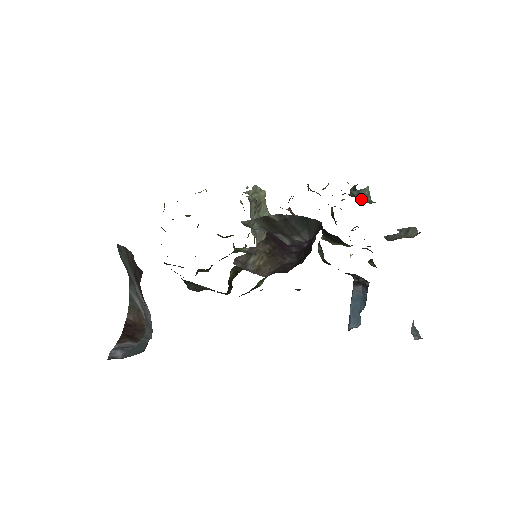
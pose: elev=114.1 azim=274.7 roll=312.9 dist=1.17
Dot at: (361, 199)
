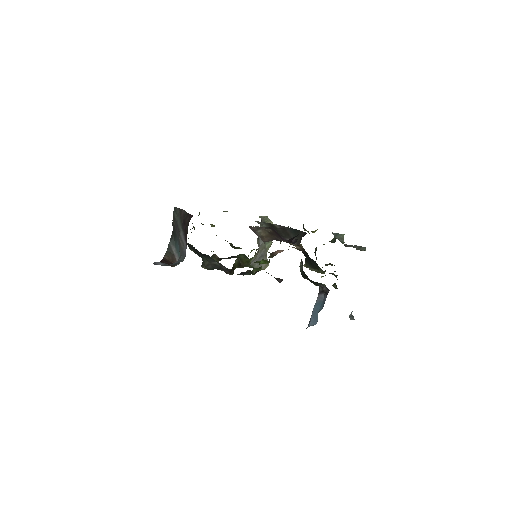
Dot at: (337, 238)
